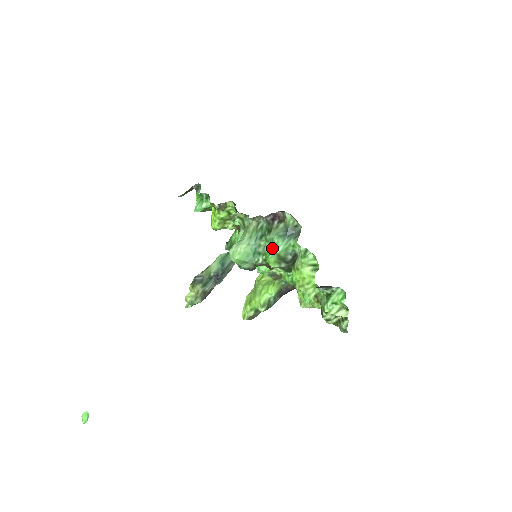
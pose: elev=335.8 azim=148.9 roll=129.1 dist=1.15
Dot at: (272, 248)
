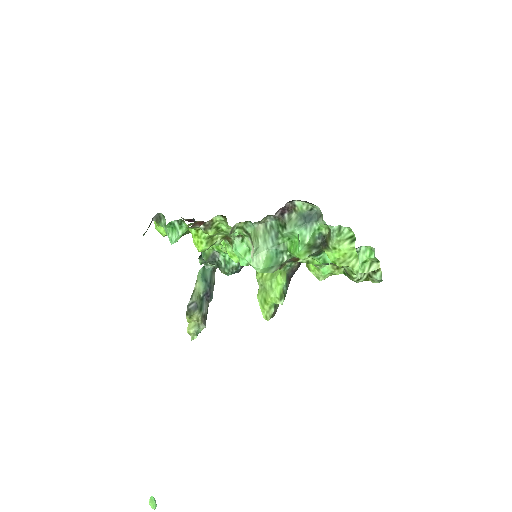
Dot at: (293, 241)
